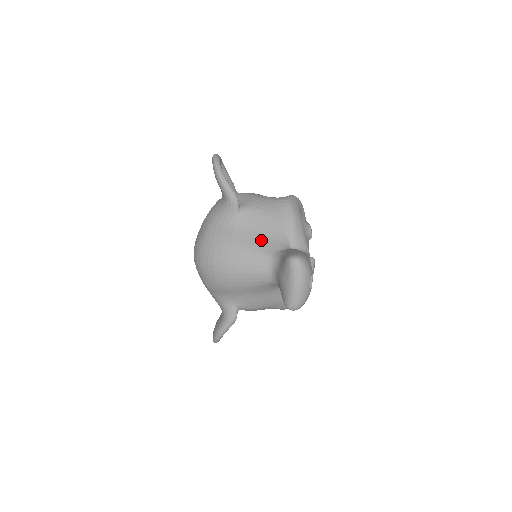
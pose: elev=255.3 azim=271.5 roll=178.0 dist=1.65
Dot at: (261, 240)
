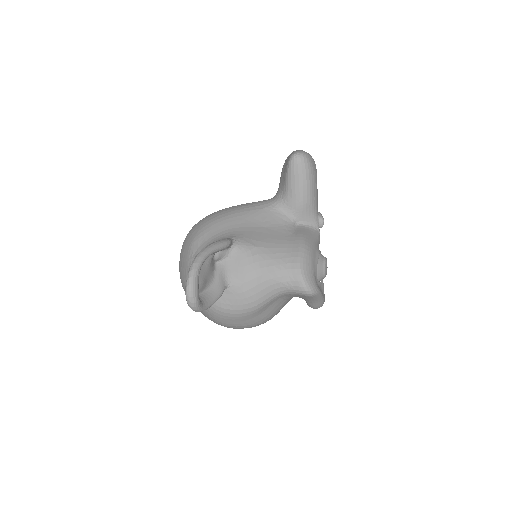
Dot at: occluded
